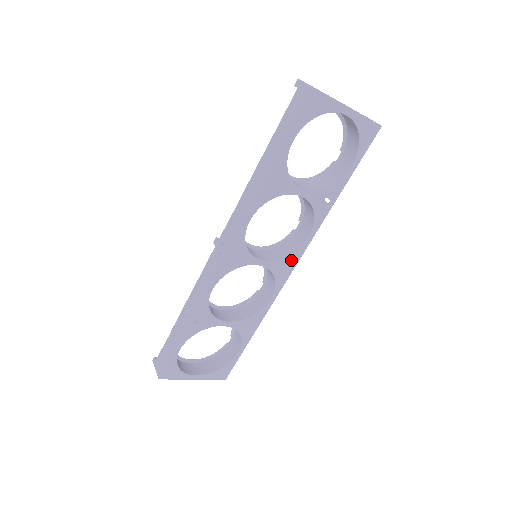
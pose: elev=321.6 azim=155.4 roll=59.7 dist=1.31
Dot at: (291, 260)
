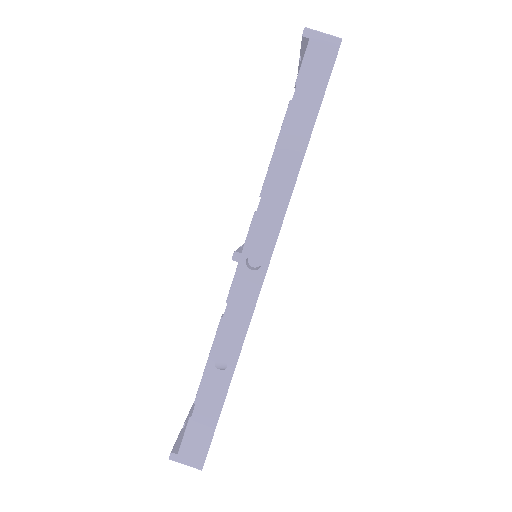
Dot at: occluded
